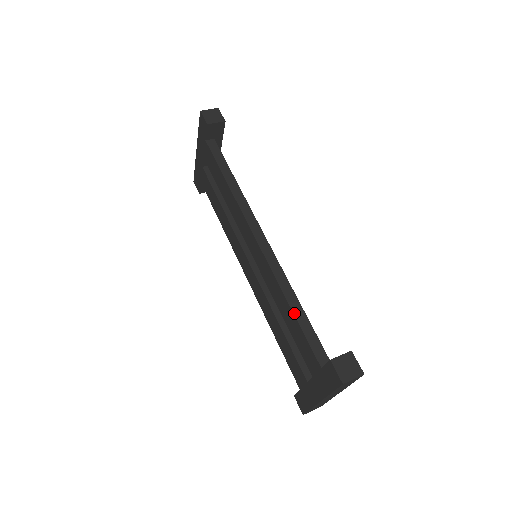
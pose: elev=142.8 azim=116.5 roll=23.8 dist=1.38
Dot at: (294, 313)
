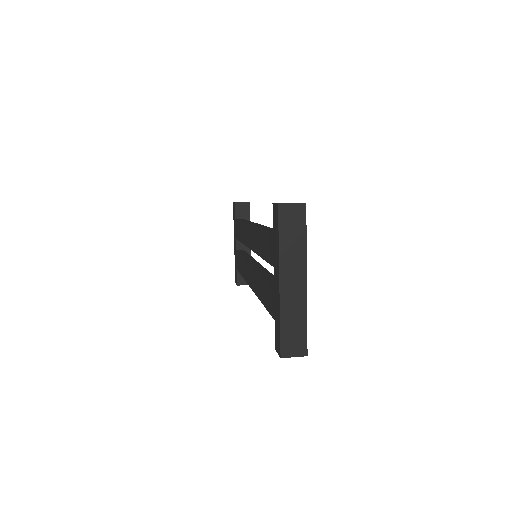
Dot at: (262, 229)
